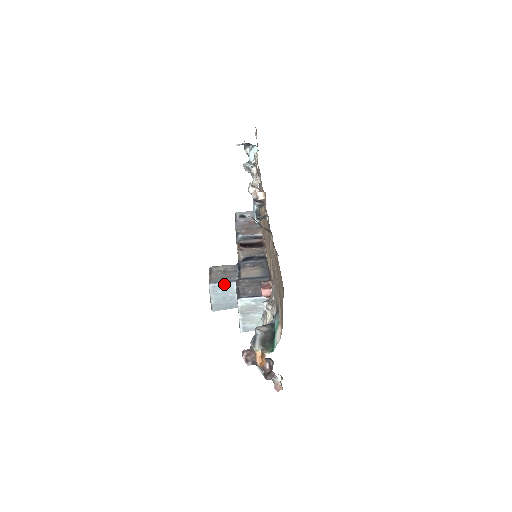
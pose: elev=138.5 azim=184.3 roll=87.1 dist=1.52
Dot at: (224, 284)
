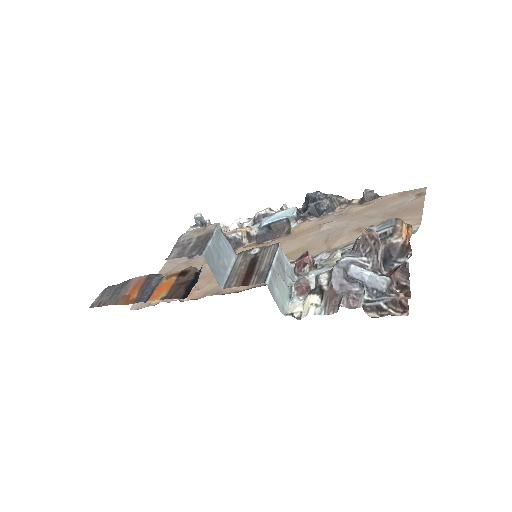
Dot at: (227, 243)
